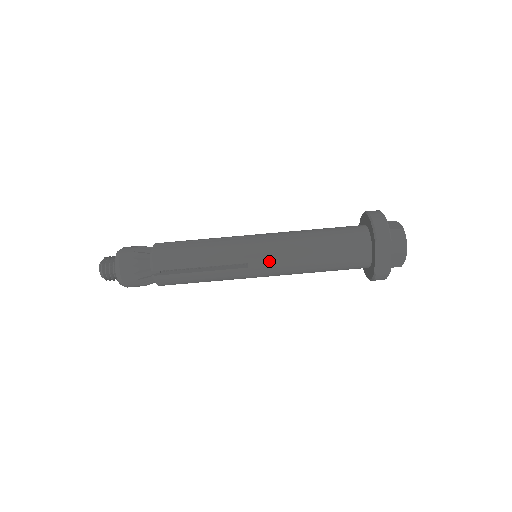
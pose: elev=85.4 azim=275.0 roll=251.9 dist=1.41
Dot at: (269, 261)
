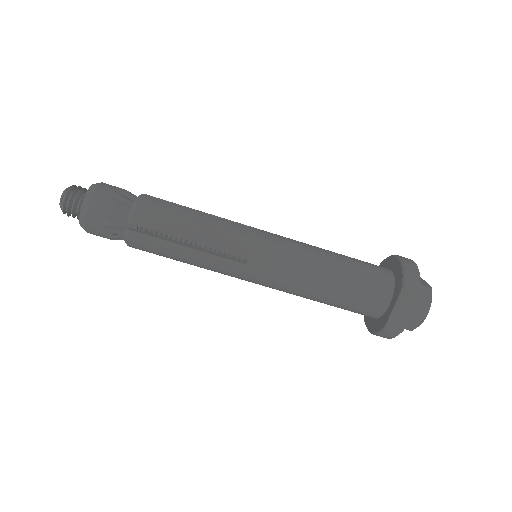
Dot at: (273, 266)
